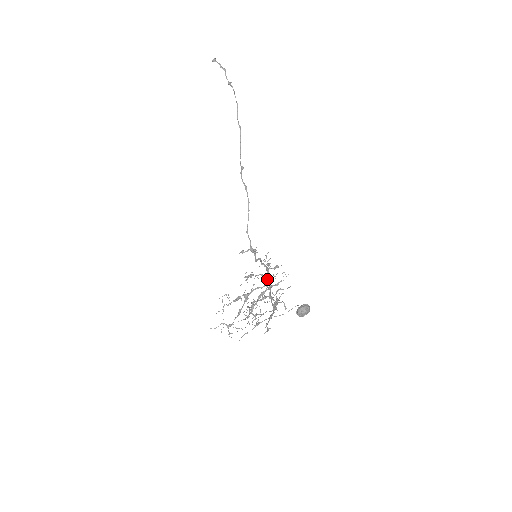
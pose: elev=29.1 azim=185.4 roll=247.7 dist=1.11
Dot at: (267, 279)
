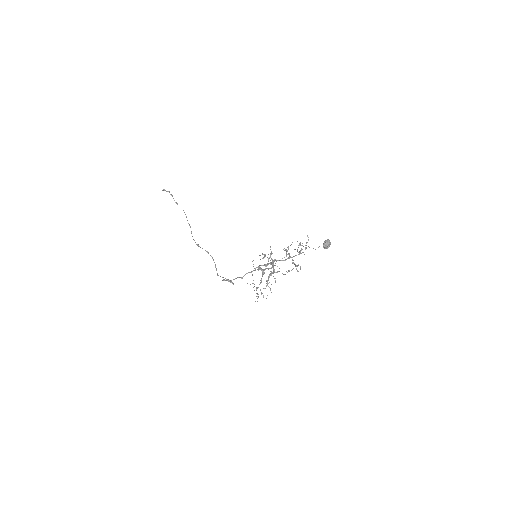
Dot at: (274, 261)
